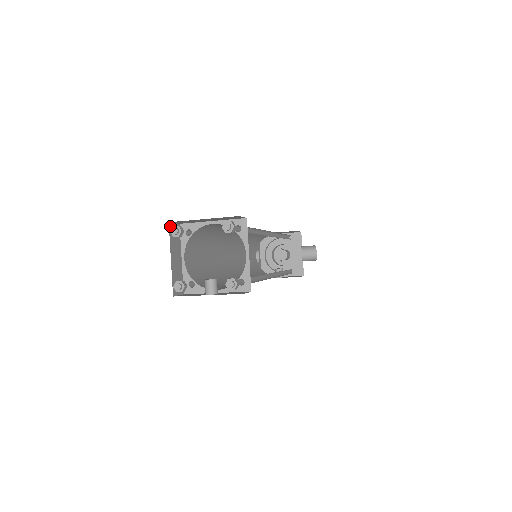
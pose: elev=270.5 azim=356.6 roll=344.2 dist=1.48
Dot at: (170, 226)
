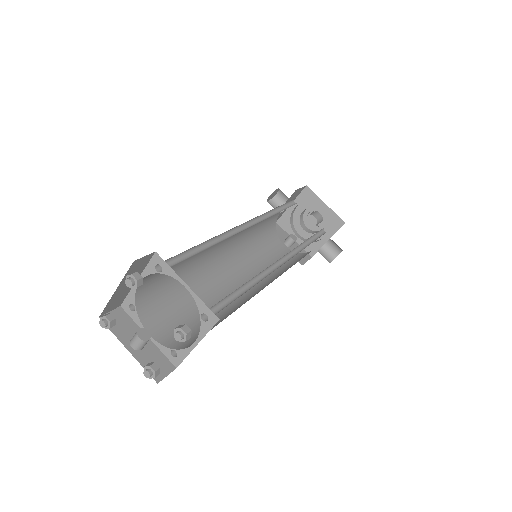
Dot at: (135, 262)
